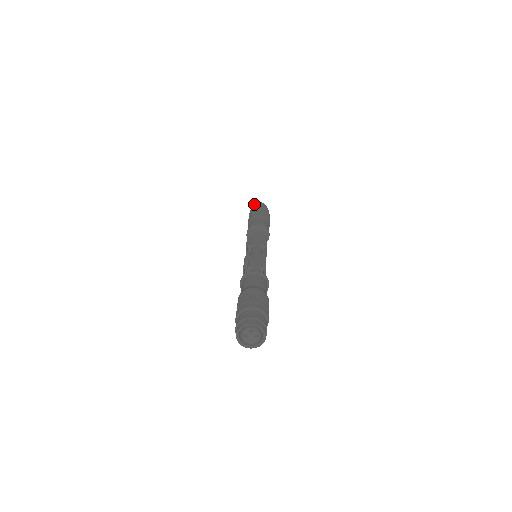
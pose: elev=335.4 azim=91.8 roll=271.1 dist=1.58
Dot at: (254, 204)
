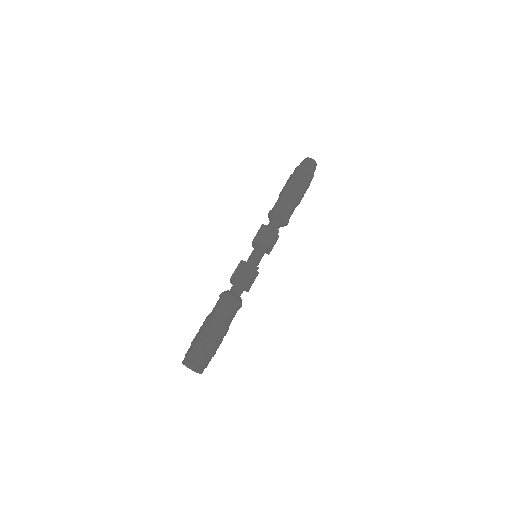
Dot at: (303, 160)
